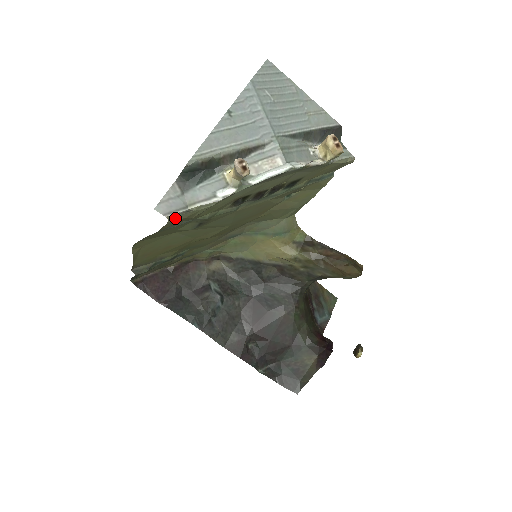
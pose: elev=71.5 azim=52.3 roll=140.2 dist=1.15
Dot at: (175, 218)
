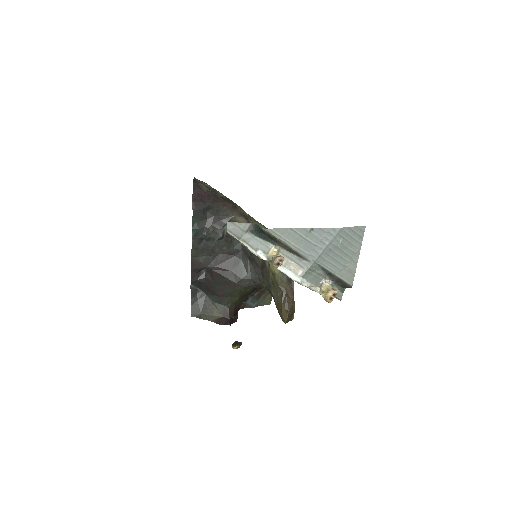
Dot at: (230, 235)
